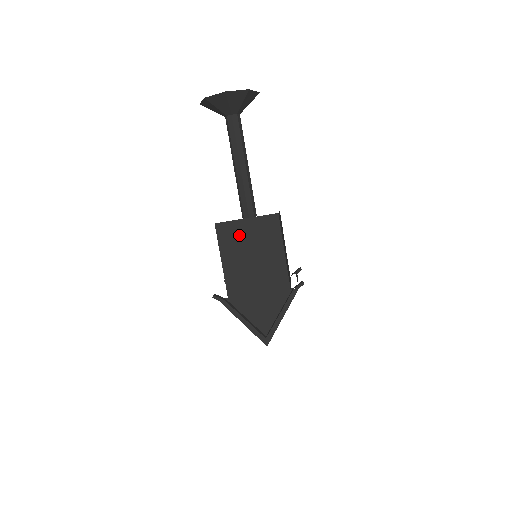
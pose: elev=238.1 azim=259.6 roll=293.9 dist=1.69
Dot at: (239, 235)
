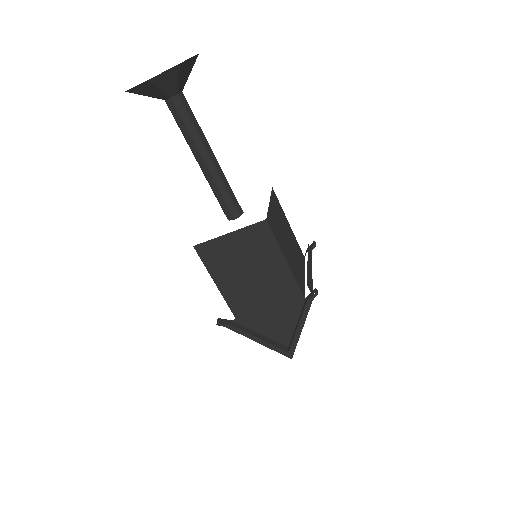
Dot at: (226, 253)
